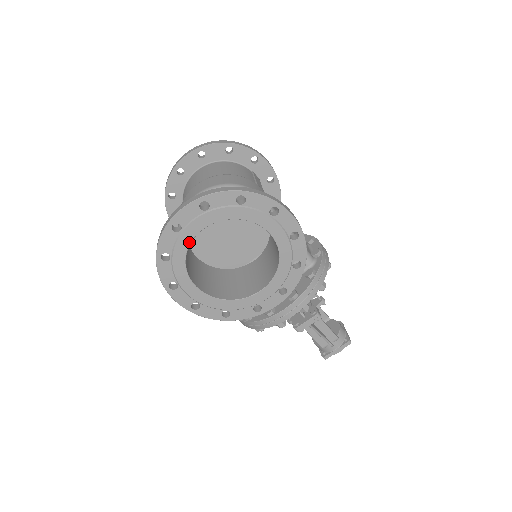
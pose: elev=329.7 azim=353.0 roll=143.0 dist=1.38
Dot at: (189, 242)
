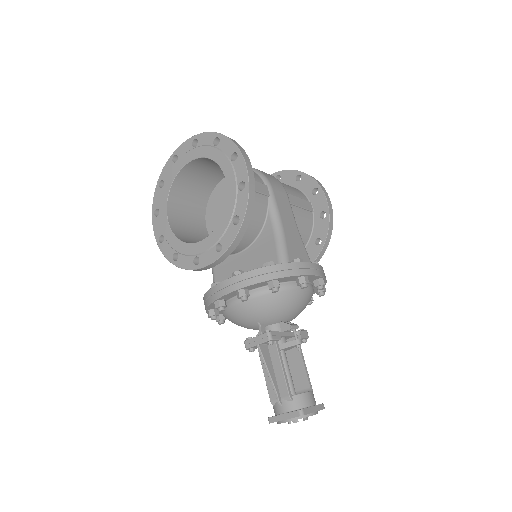
Dot at: (177, 173)
